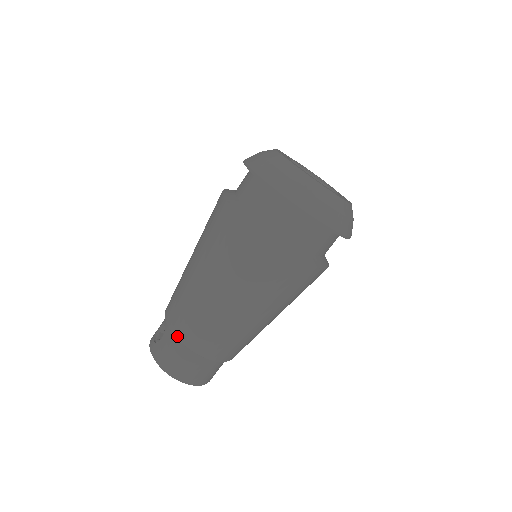
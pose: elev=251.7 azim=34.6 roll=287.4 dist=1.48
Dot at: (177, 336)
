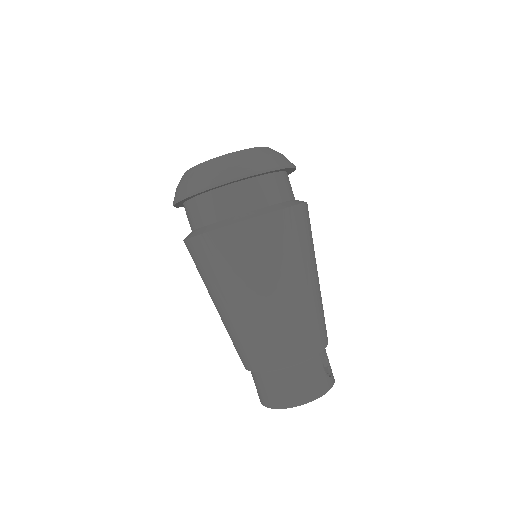
Dot at: (245, 367)
